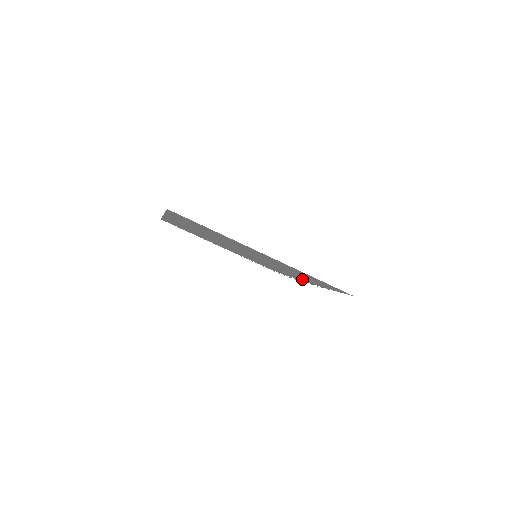
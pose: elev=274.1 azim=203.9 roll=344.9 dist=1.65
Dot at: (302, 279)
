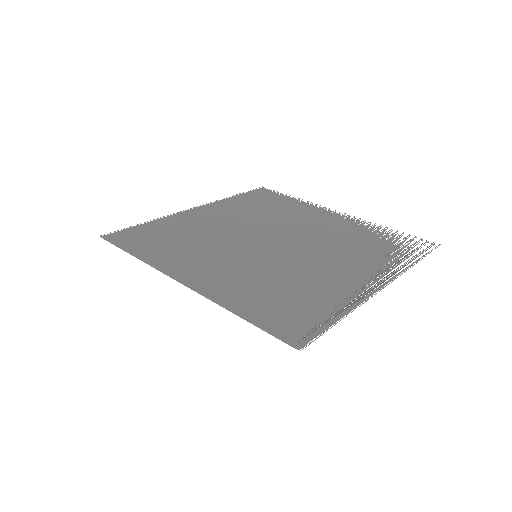
Dot at: (357, 274)
